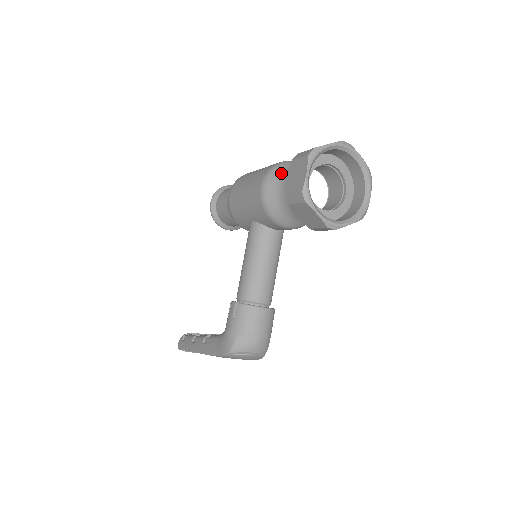
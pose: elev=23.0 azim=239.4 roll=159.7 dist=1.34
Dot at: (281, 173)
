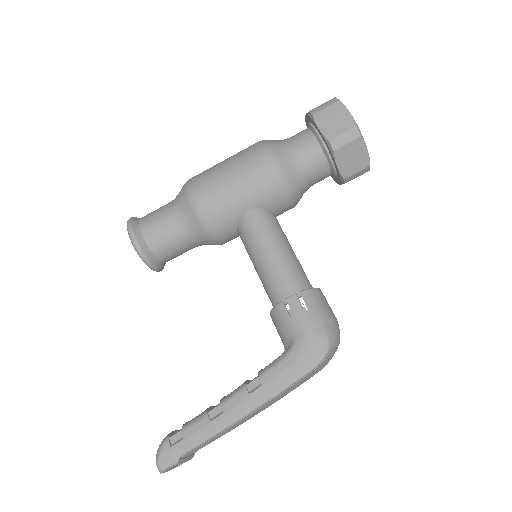
Dot at: (280, 143)
